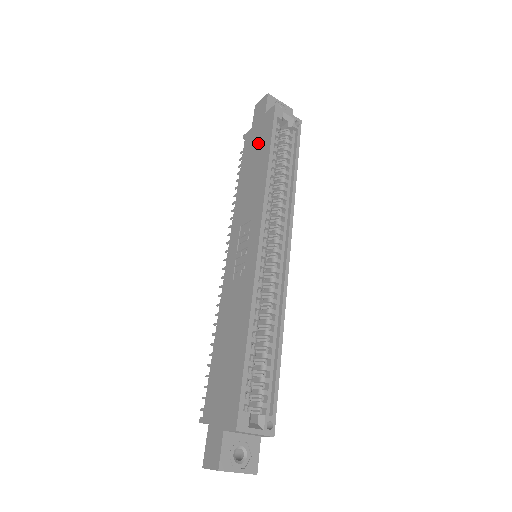
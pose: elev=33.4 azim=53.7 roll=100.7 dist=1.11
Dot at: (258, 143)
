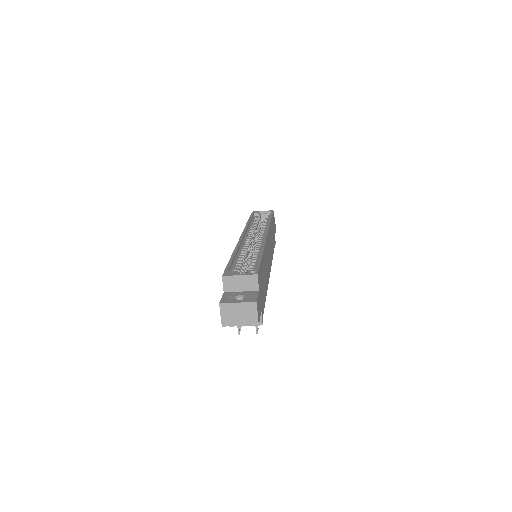
Dot at: occluded
